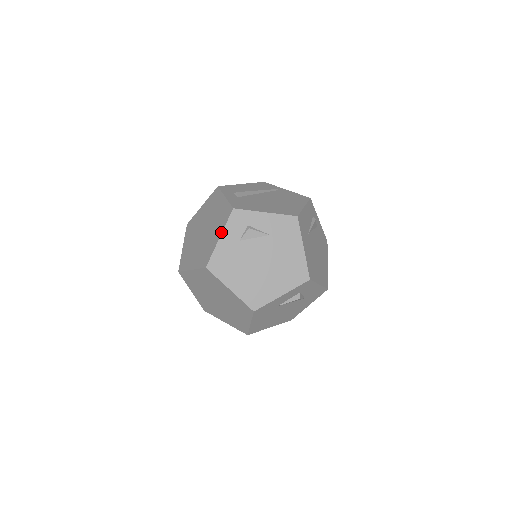
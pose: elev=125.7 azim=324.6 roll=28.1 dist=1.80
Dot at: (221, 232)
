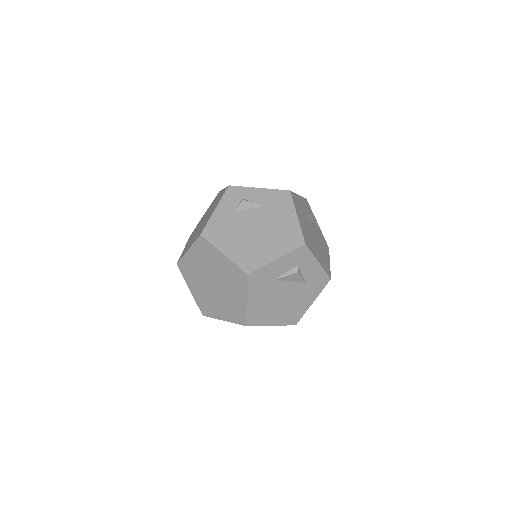
Dot at: (217, 205)
